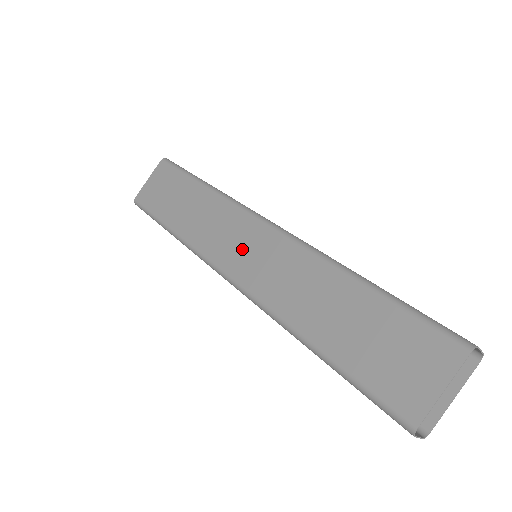
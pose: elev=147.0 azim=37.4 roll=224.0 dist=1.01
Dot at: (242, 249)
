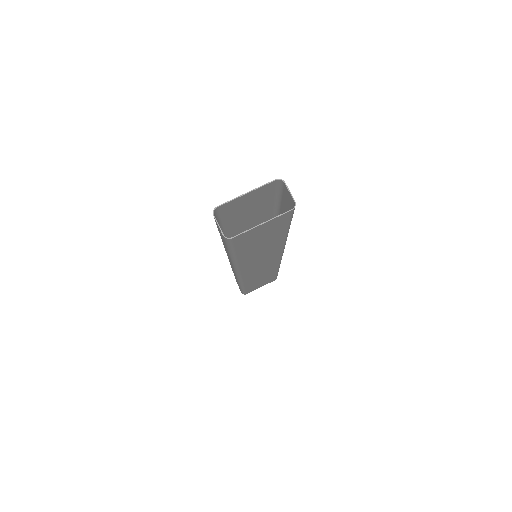
Dot at: occluded
